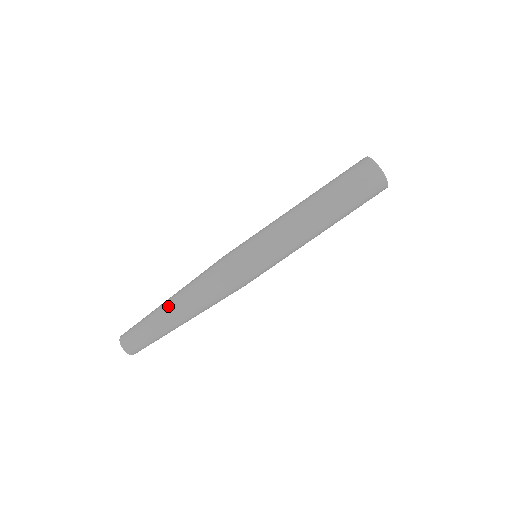
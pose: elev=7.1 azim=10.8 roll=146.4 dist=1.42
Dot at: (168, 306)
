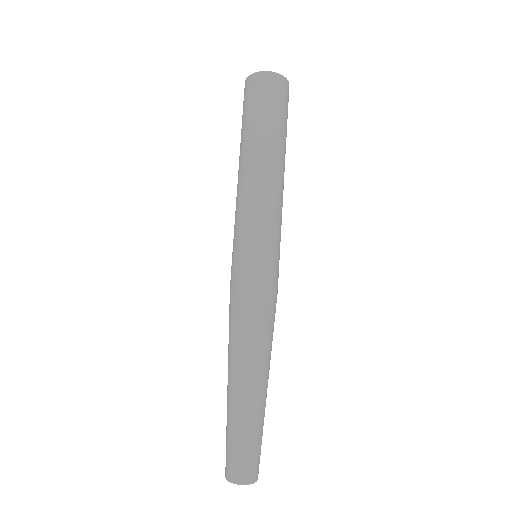
Dot at: (231, 389)
